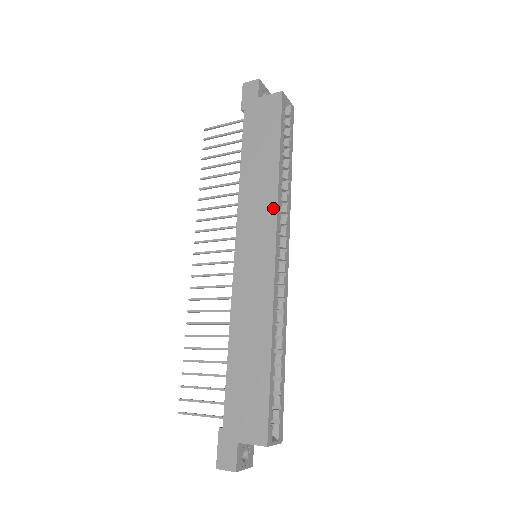
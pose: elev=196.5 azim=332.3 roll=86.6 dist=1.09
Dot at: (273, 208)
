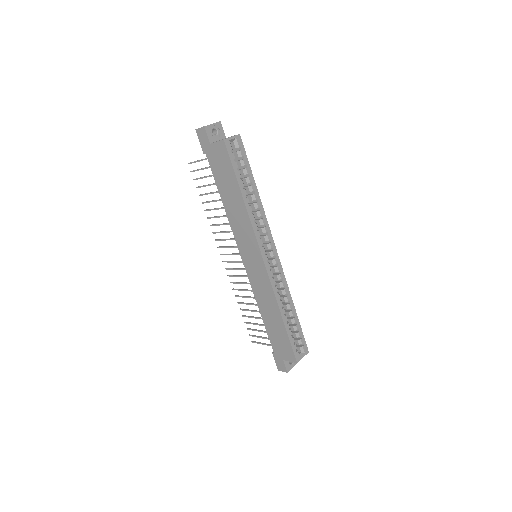
Dot at: (252, 232)
